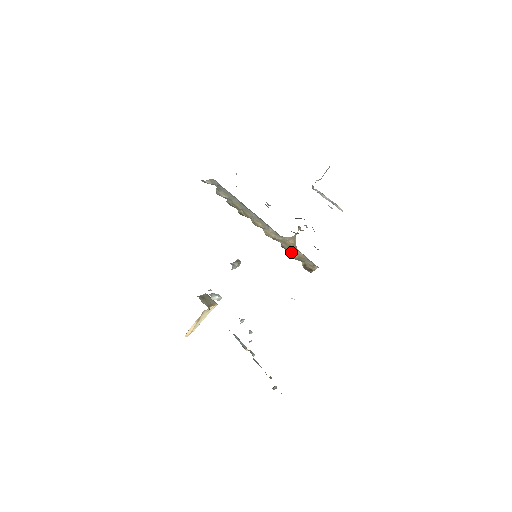
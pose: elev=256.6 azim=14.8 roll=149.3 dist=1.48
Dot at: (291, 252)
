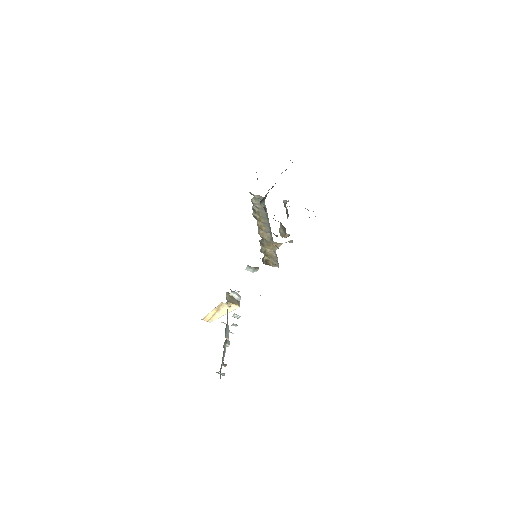
Dot at: (266, 249)
